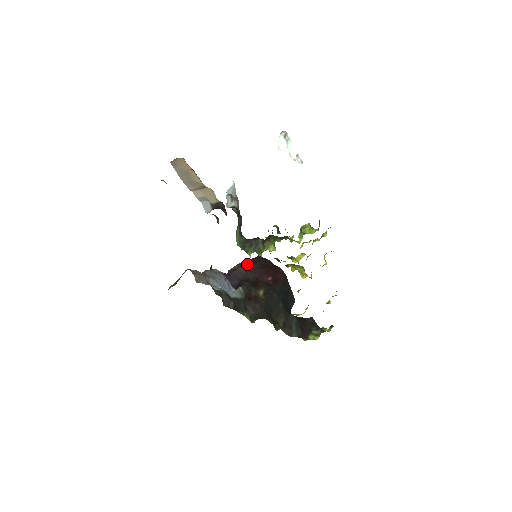
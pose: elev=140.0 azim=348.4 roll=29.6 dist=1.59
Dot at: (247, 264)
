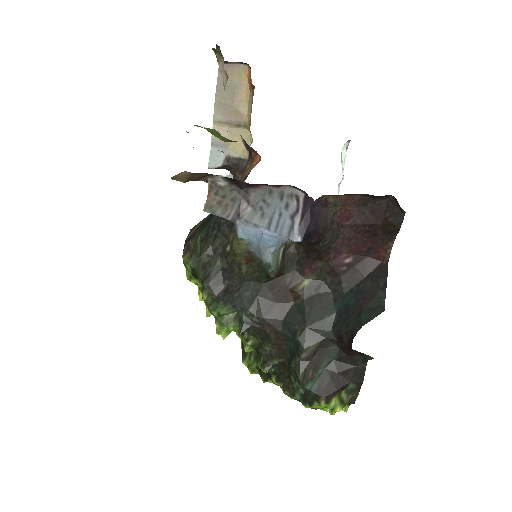
Dot at: (346, 208)
